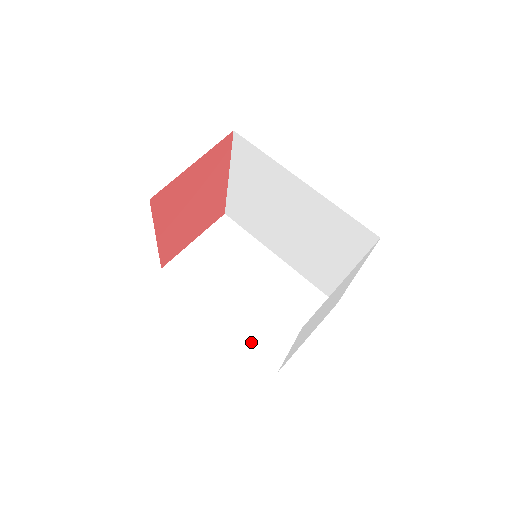
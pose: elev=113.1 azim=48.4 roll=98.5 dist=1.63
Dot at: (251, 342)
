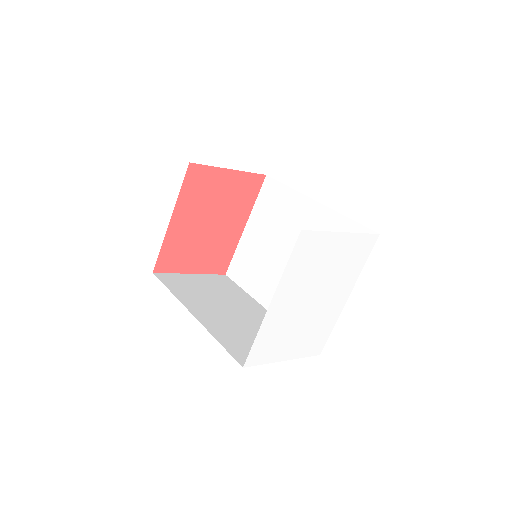
Dot at: (221, 339)
